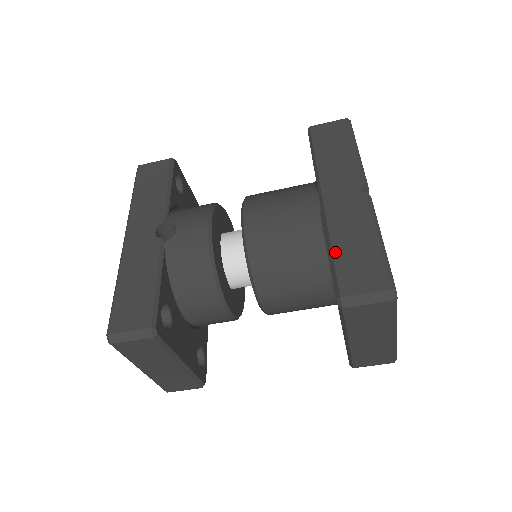
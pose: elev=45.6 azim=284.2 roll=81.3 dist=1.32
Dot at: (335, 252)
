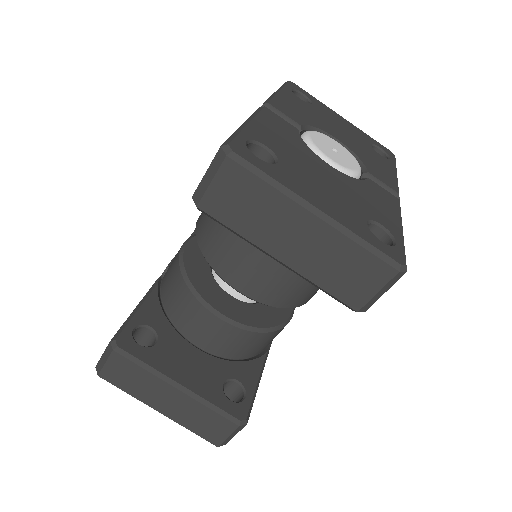
Dot at: occluded
